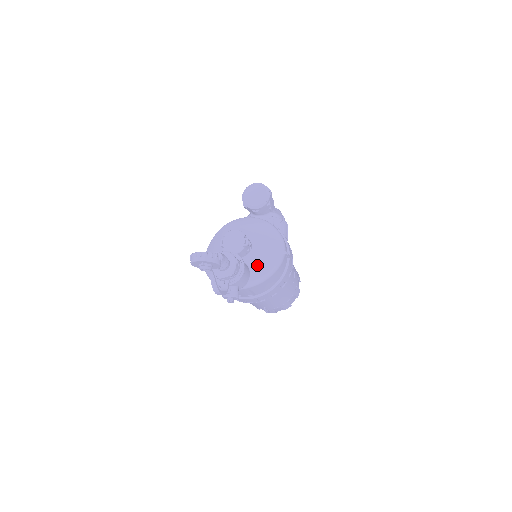
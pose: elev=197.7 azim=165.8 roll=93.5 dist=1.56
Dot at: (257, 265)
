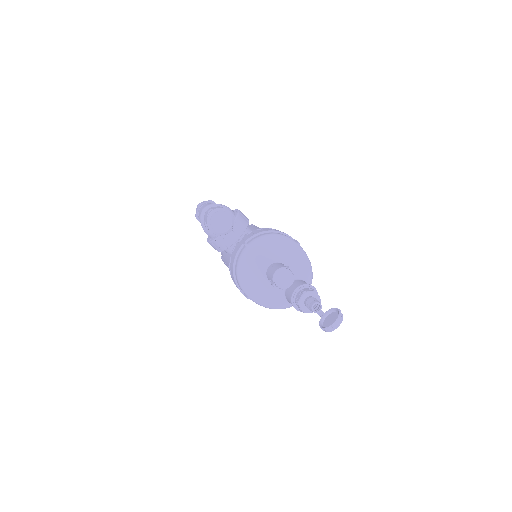
Dot at: (302, 273)
